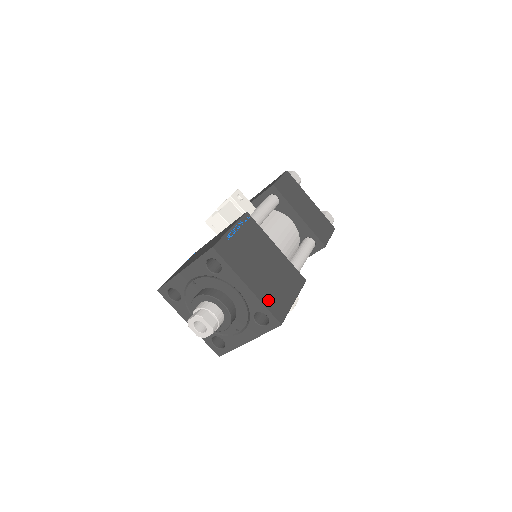
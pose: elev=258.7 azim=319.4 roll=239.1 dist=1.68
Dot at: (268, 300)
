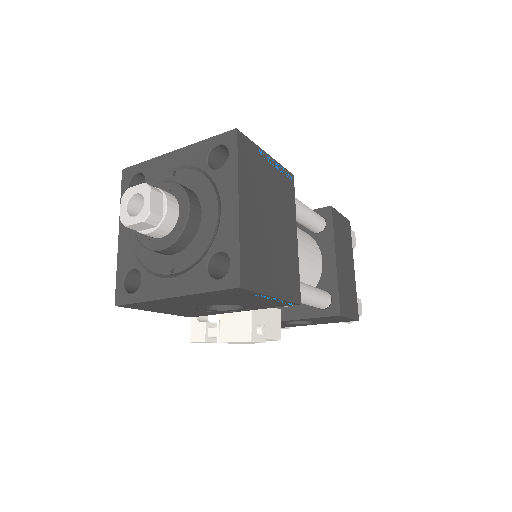
Dot at: (248, 247)
